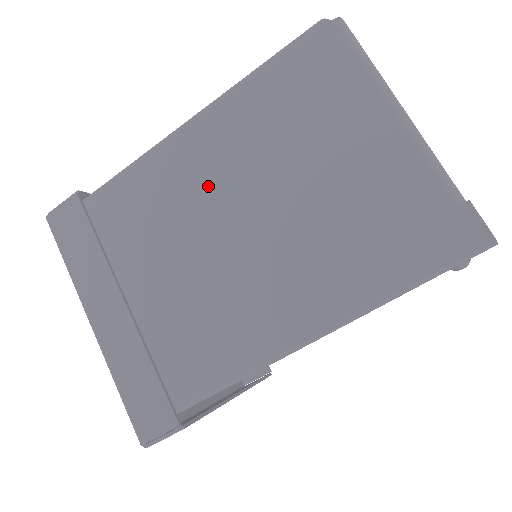
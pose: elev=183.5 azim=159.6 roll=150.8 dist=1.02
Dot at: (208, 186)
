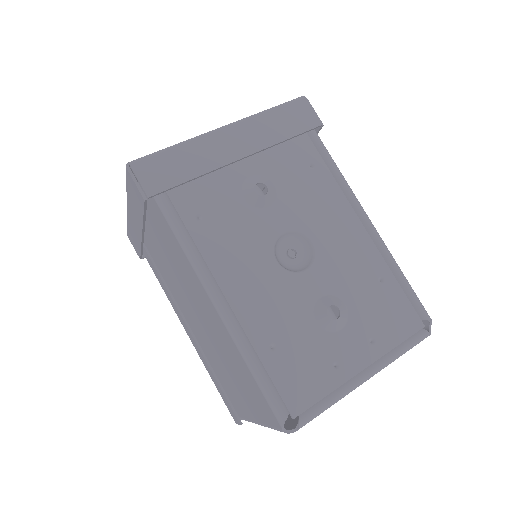
Dot at: (198, 303)
